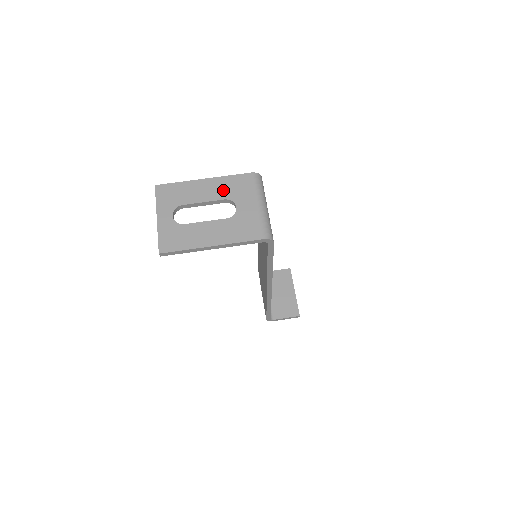
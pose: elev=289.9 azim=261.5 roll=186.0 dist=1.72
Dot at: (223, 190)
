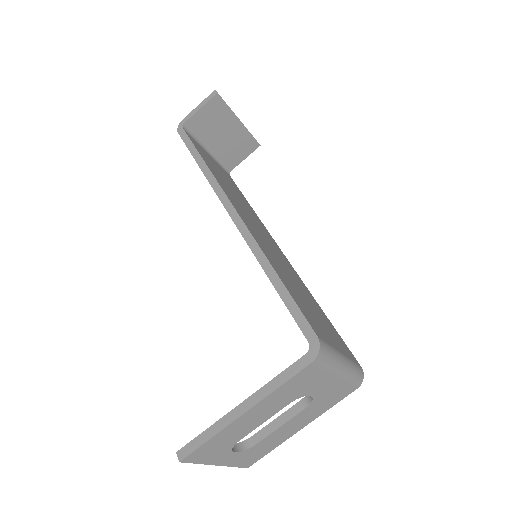
Dot at: (282, 401)
